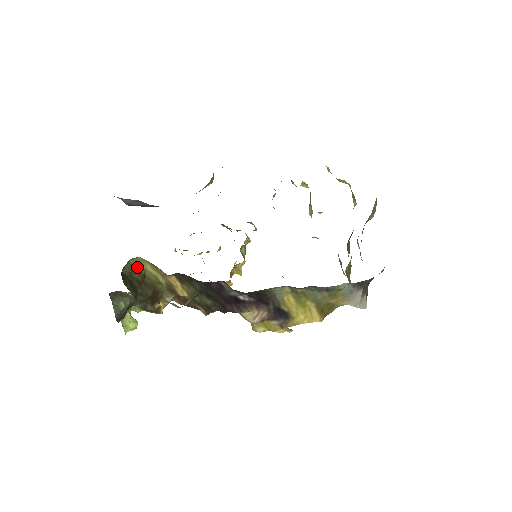
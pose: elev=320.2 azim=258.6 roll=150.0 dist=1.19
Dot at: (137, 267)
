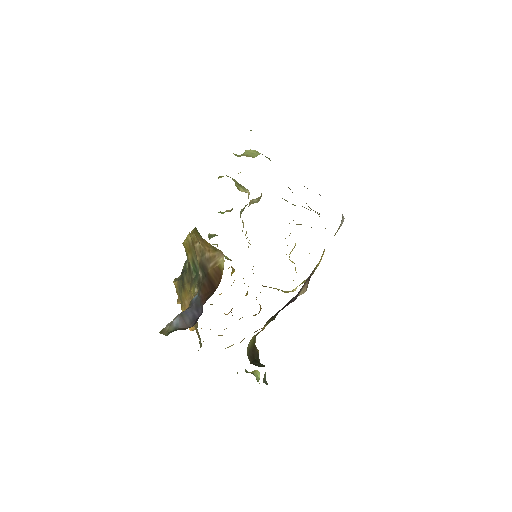
Dot at: (248, 350)
